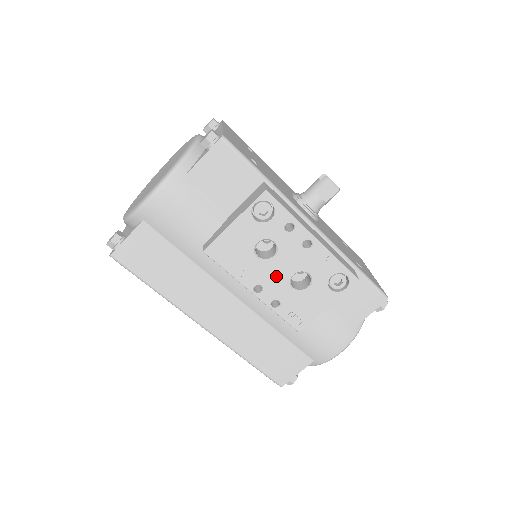
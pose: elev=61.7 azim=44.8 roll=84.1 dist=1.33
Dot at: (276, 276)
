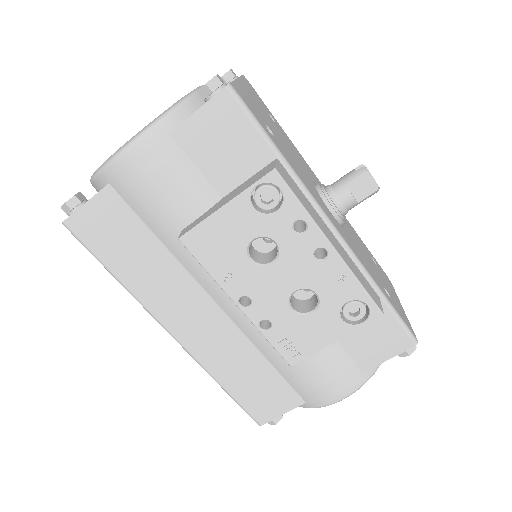
Dot at: (272, 289)
